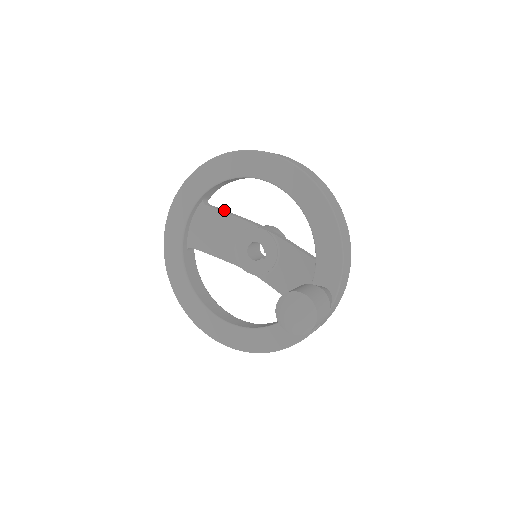
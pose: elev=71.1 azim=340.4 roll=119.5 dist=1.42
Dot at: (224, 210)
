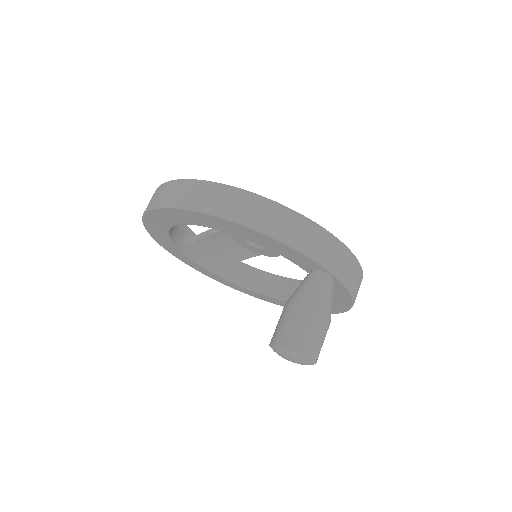
Dot at: (204, 233)
